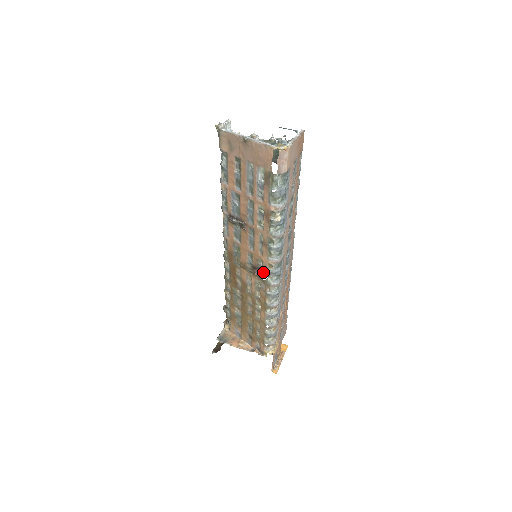
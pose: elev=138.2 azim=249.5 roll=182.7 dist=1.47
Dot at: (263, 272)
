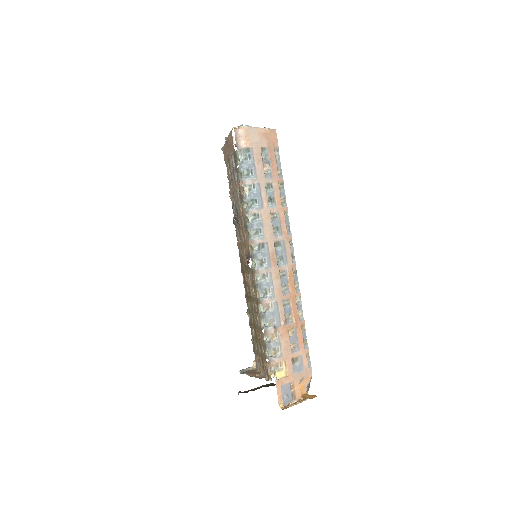
Dot at: (249, 259)
